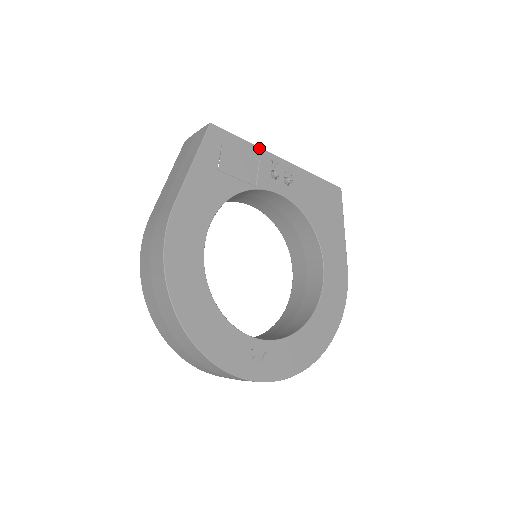
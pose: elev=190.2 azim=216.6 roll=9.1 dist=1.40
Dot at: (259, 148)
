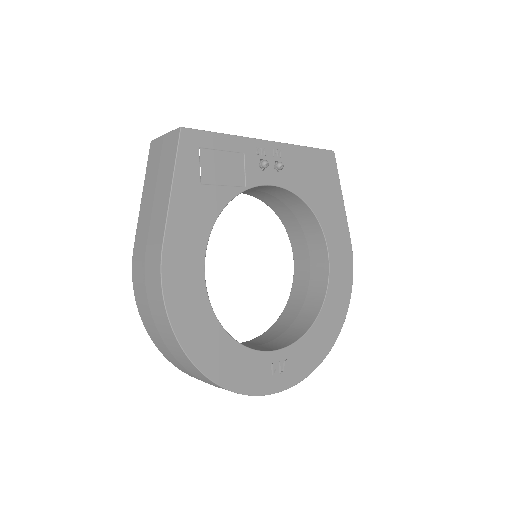
Dot at: (241, 138)
